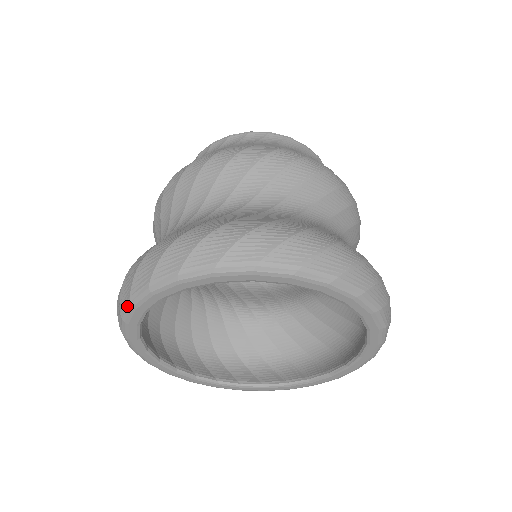
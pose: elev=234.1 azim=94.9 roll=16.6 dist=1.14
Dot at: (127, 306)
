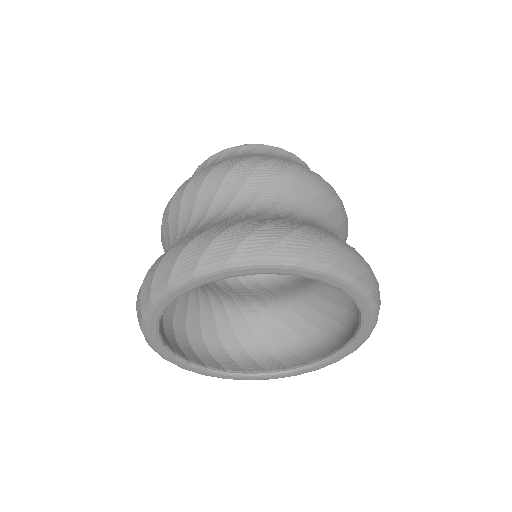
Dot at: (148, 305)
